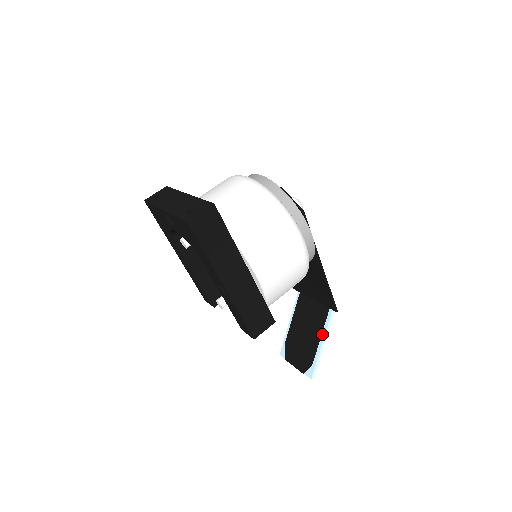
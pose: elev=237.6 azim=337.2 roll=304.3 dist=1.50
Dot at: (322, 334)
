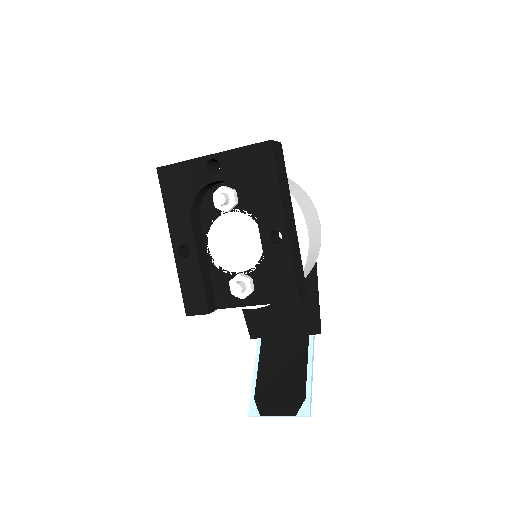
Dot at: (308, 362)
